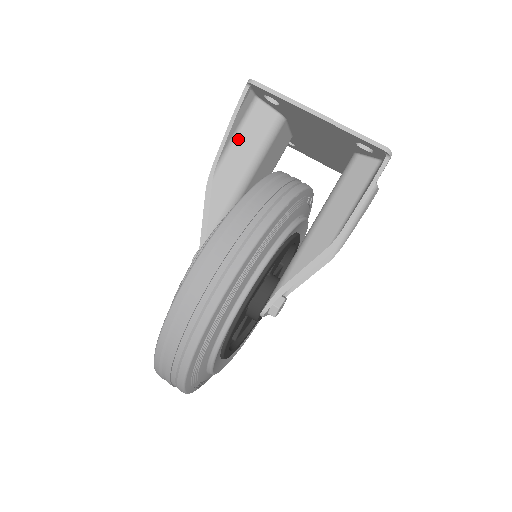
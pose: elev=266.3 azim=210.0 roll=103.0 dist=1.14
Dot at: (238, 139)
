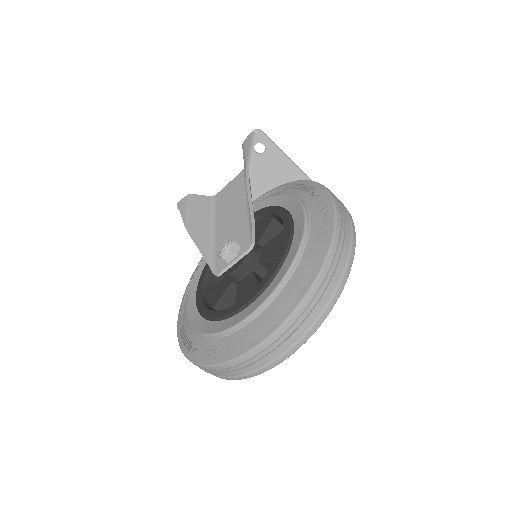
Dot at: occluded
